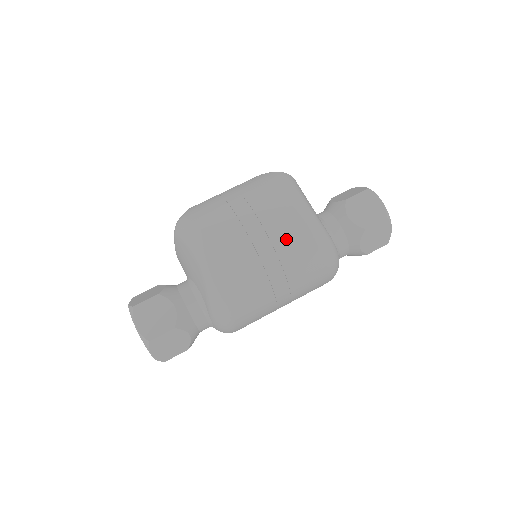
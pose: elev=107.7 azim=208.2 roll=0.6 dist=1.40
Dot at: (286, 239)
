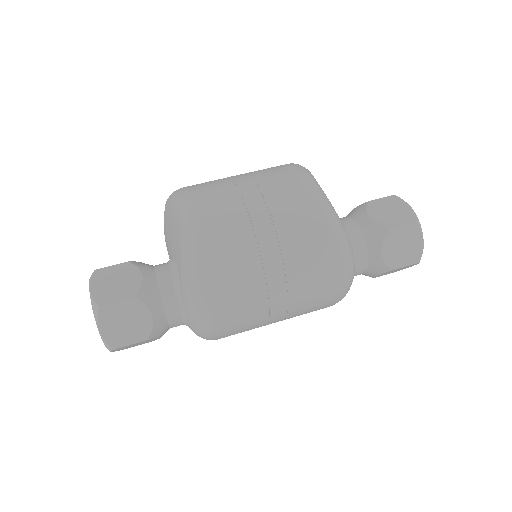
Dot at: (287, 210)
